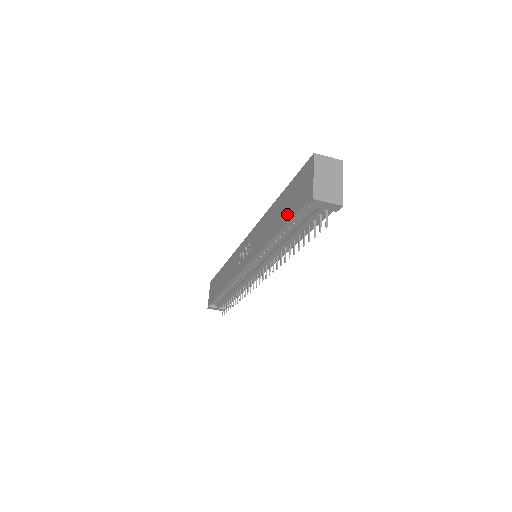
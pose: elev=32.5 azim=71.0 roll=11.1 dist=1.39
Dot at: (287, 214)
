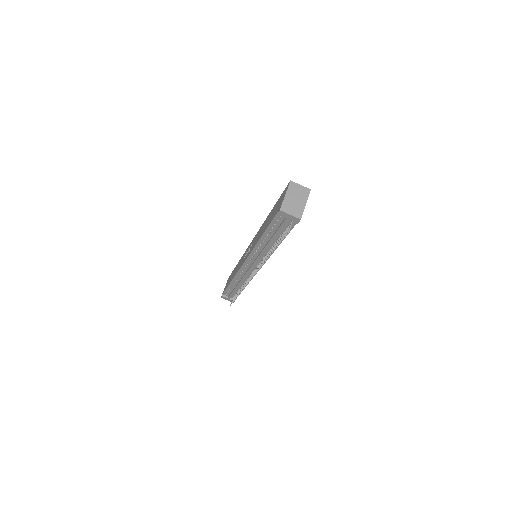
Dot at: (269, 221)
